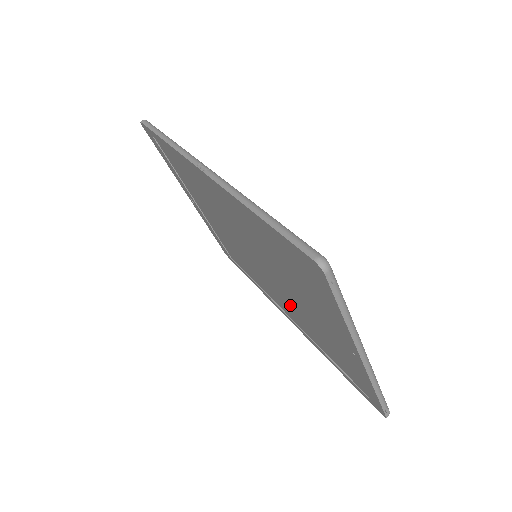
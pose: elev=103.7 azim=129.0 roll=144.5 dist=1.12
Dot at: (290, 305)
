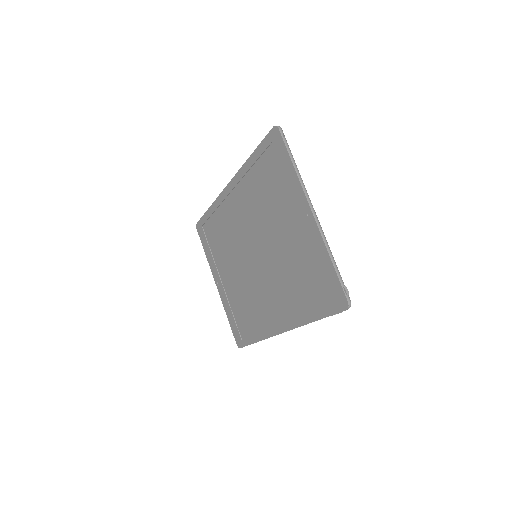
Dot at: (278, 280)
